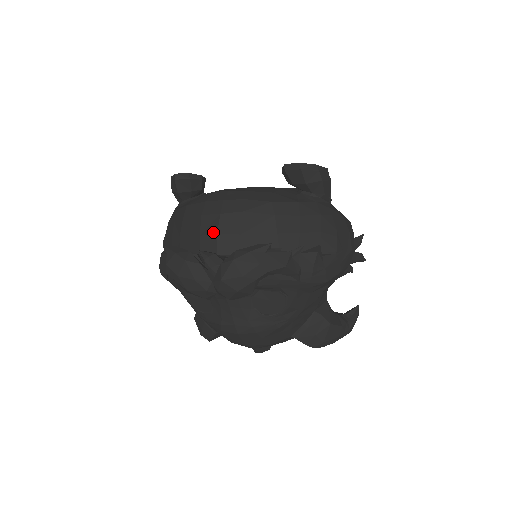
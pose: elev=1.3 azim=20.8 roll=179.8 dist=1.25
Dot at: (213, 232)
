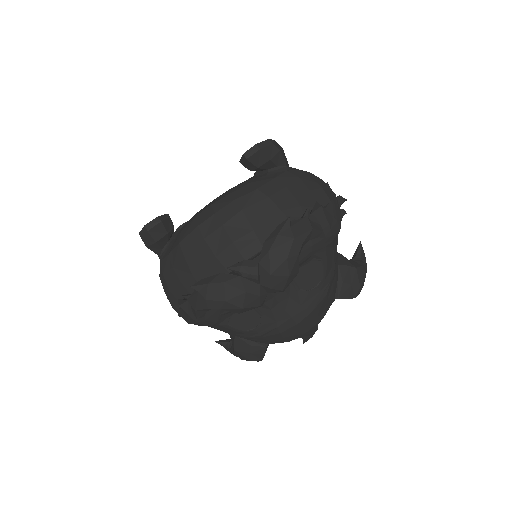
Dot at: (228, 244)
